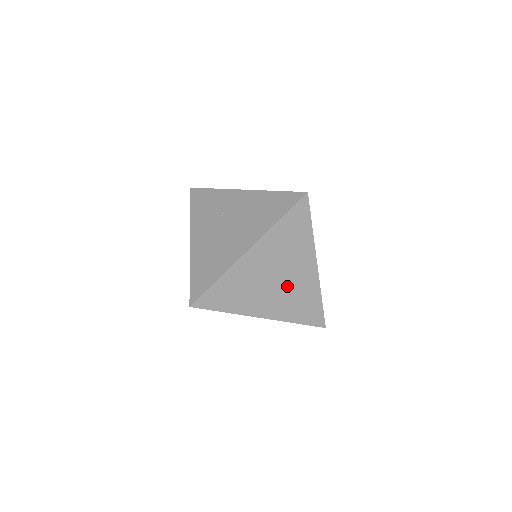
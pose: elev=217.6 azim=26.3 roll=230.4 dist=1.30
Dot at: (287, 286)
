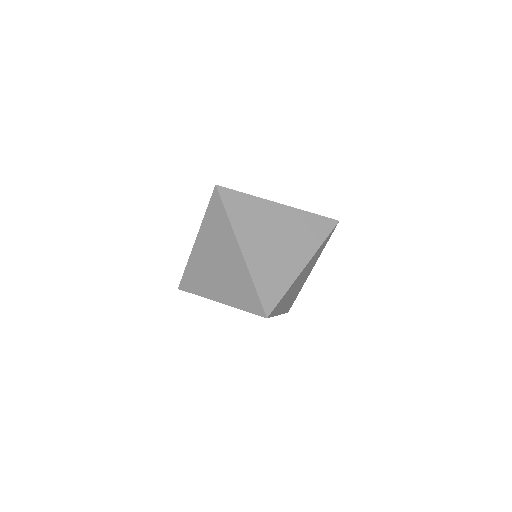
Dot at: (276, 252)
